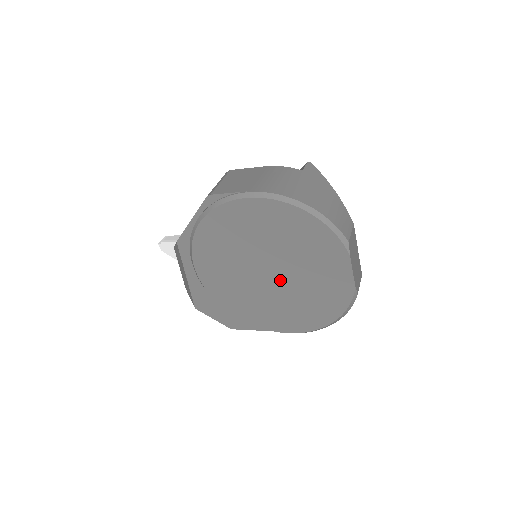
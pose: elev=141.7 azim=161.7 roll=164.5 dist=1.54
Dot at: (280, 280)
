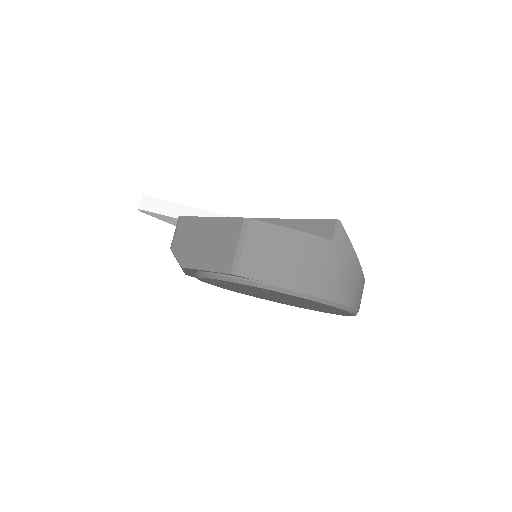
Dot at: (283, 300)
